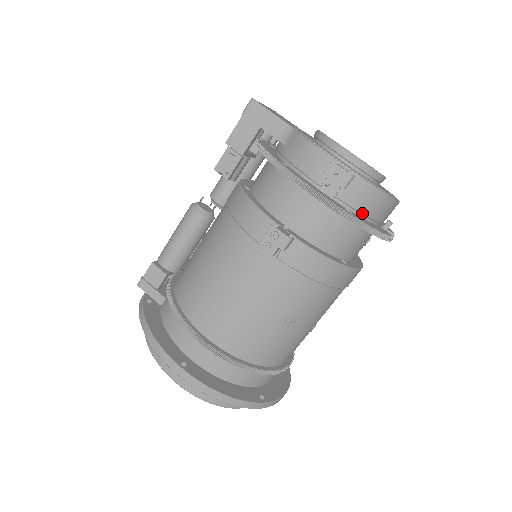
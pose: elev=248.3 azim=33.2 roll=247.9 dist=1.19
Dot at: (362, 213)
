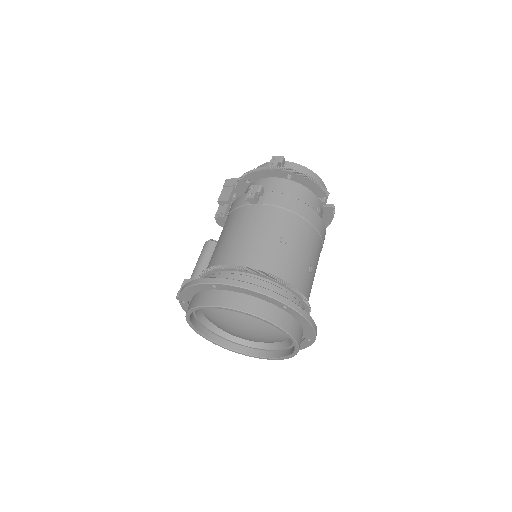
Dot at: occluded
